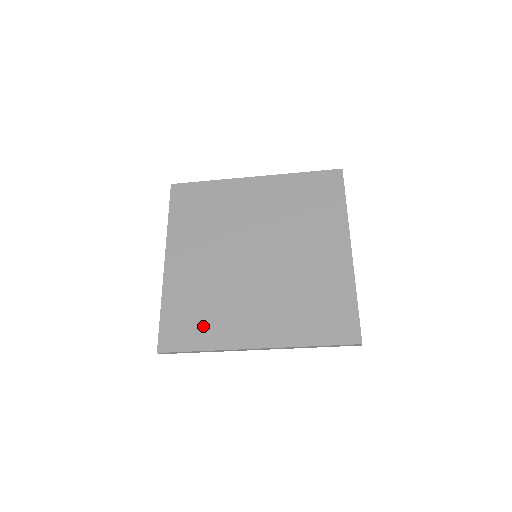
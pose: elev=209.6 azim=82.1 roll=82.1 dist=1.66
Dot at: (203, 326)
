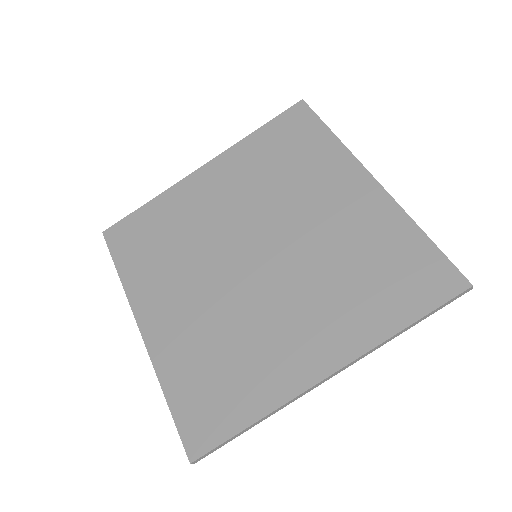
Dot at: (236, 387)
